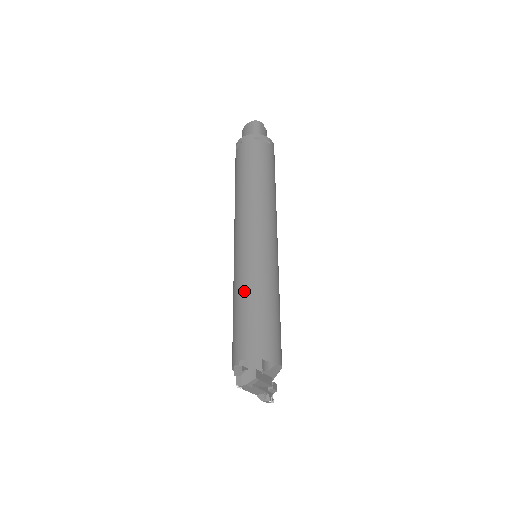
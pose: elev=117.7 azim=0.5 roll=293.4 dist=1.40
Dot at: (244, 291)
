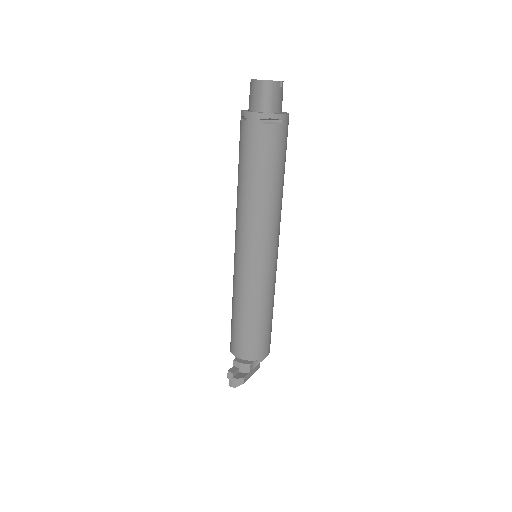
Dot at: (240, 304)
